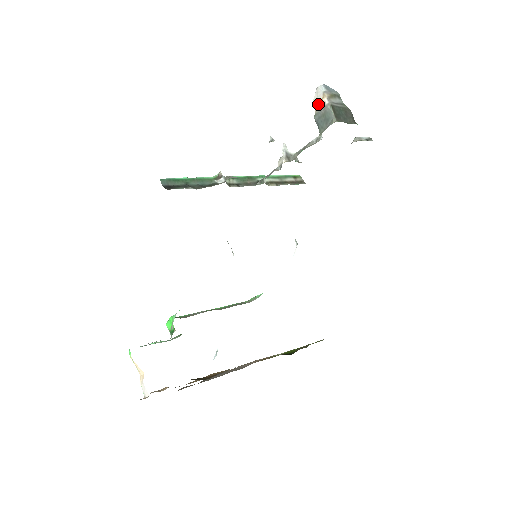
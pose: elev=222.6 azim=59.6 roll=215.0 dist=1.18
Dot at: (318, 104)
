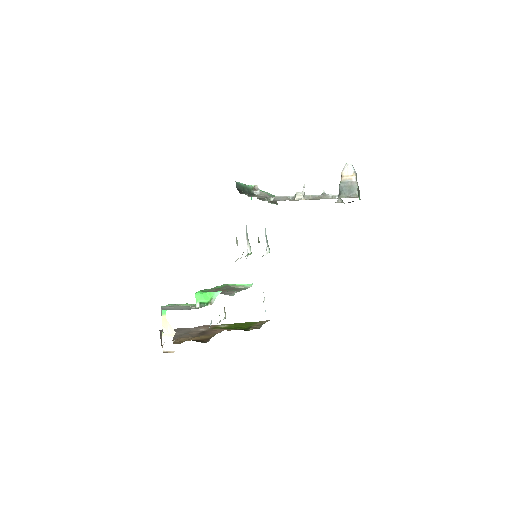
Dot at: (347, 177)
